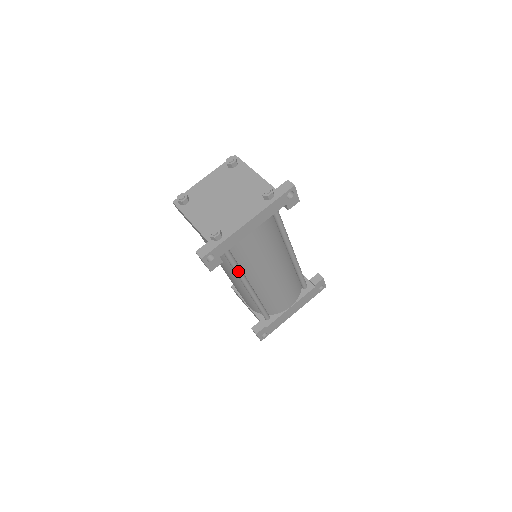
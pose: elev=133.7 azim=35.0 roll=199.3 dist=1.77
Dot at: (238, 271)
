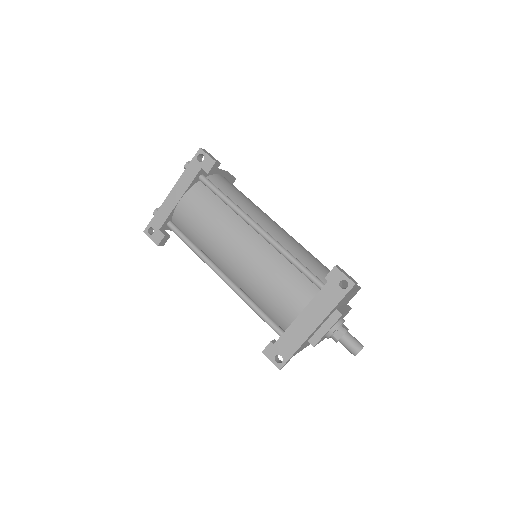
Dot at: (196, 252)
